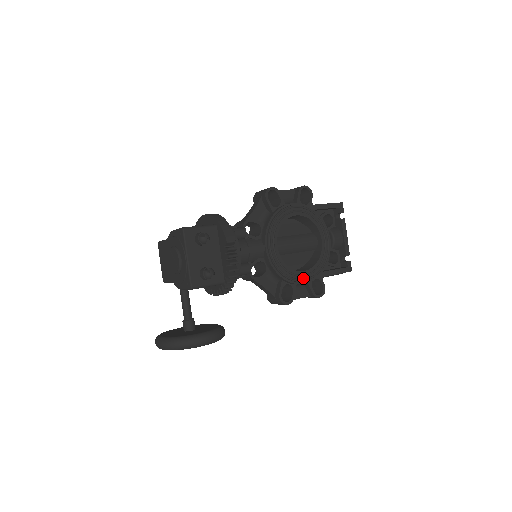
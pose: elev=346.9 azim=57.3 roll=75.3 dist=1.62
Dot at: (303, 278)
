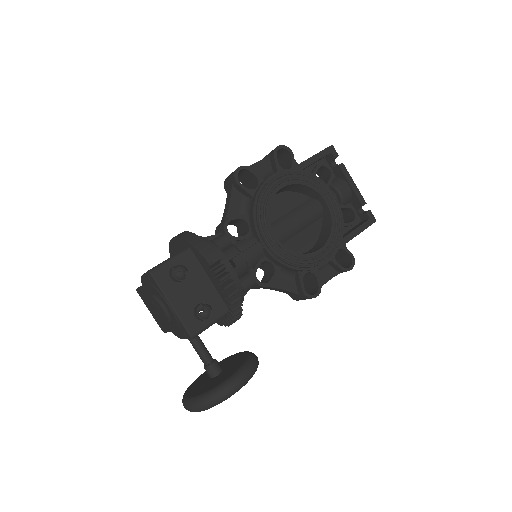
Dot at: (322, 258)
